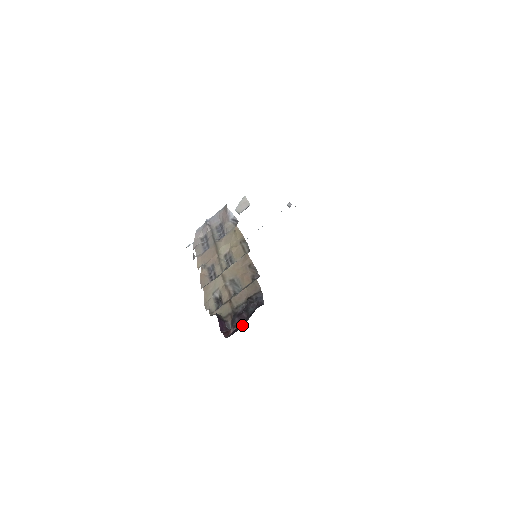
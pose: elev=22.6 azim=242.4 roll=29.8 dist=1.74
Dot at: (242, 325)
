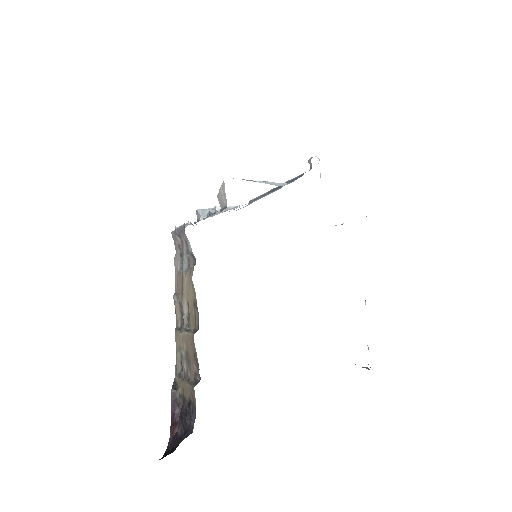
Dot at: (182, 433)
